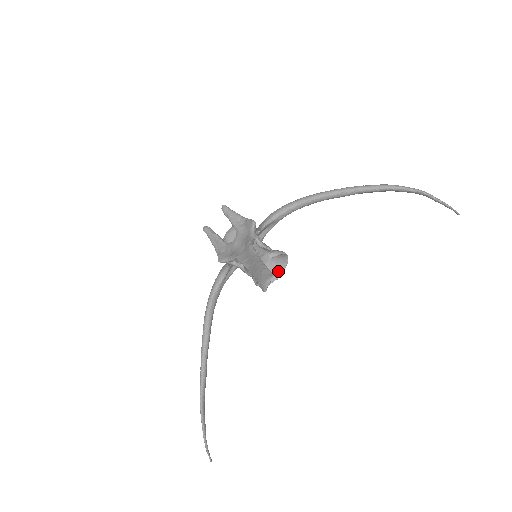
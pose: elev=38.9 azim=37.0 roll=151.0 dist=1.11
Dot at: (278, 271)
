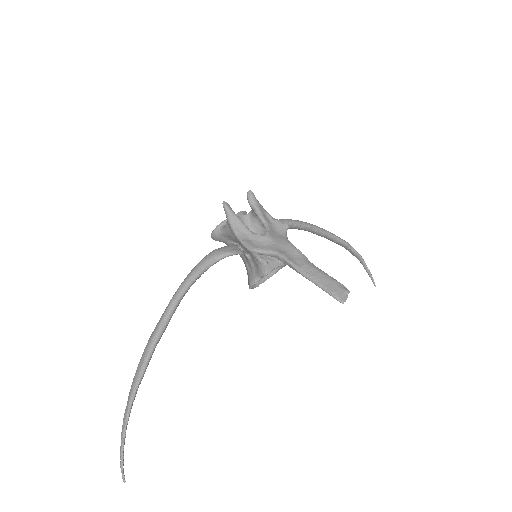
Dot at: (262, 279)
